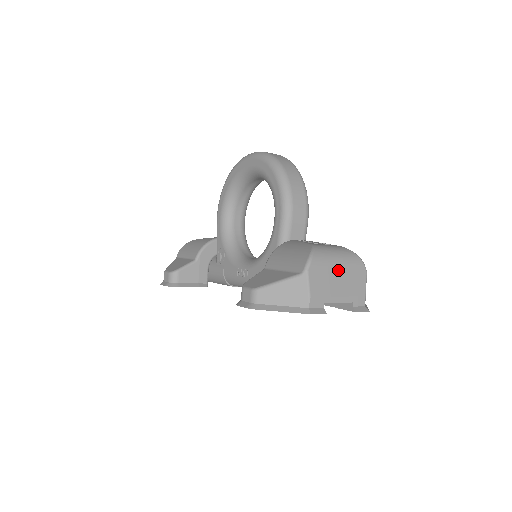
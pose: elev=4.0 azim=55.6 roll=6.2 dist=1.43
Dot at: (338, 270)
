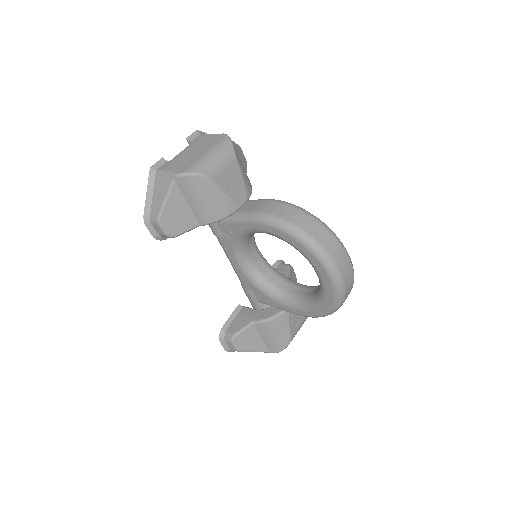
Dot at: occluded
